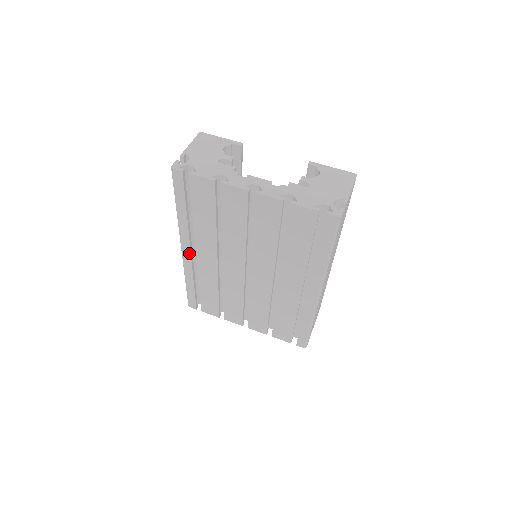
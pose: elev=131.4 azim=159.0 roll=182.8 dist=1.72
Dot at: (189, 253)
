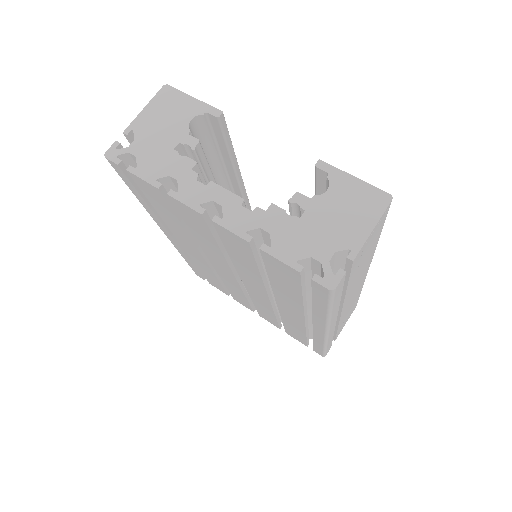
Dot at: (172, 238)
